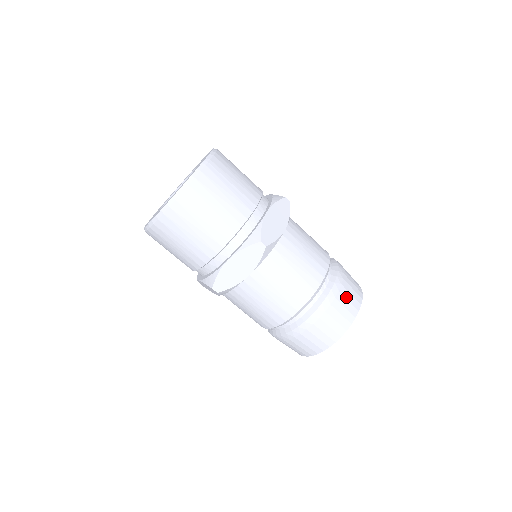
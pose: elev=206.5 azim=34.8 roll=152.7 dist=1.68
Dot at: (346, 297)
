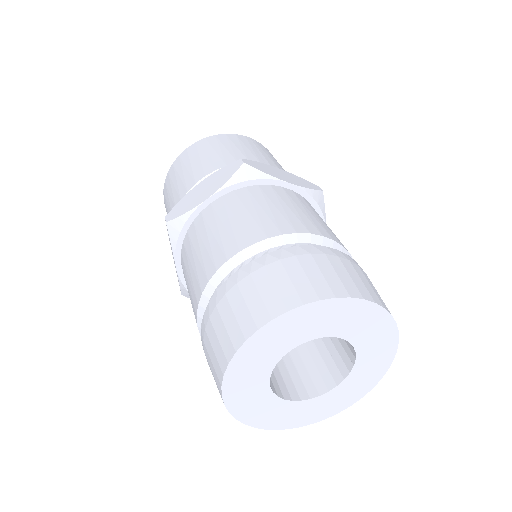
Dot at: (335, 268)
